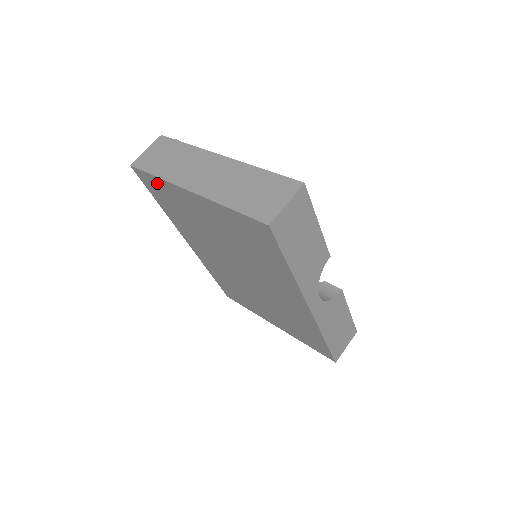
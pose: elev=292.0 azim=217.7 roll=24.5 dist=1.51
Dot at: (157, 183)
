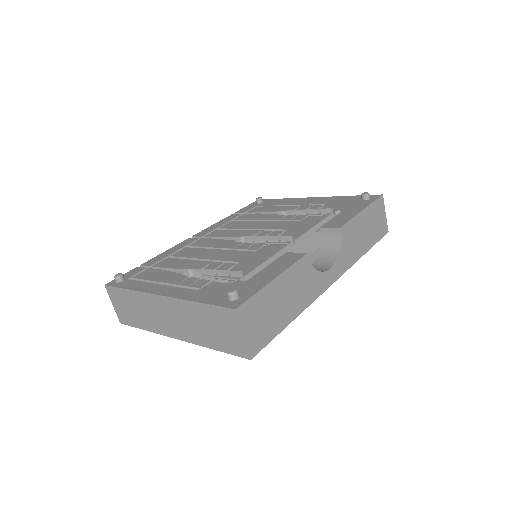
Dot at: occluded
